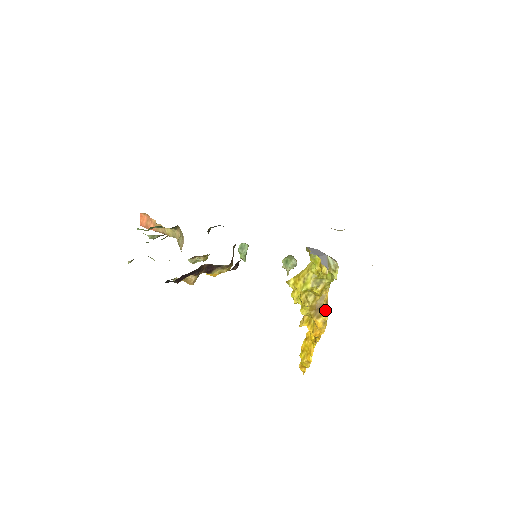
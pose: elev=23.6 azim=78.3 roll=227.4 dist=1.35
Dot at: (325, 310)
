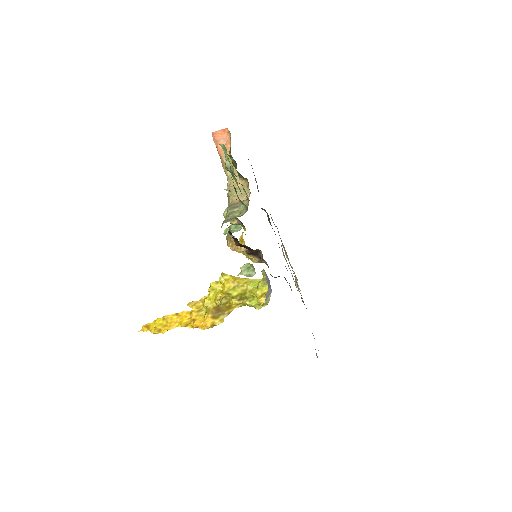
Dot at: (222, 317)
